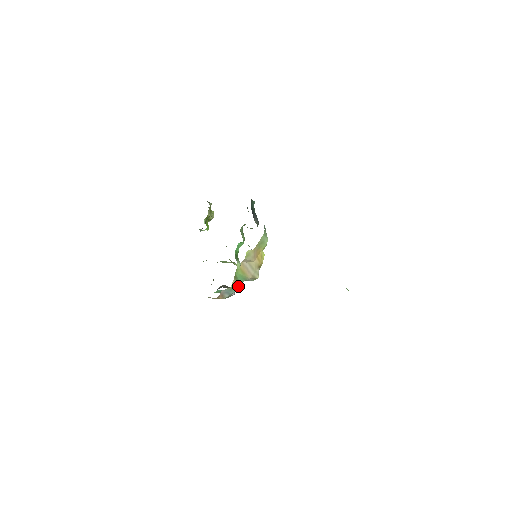
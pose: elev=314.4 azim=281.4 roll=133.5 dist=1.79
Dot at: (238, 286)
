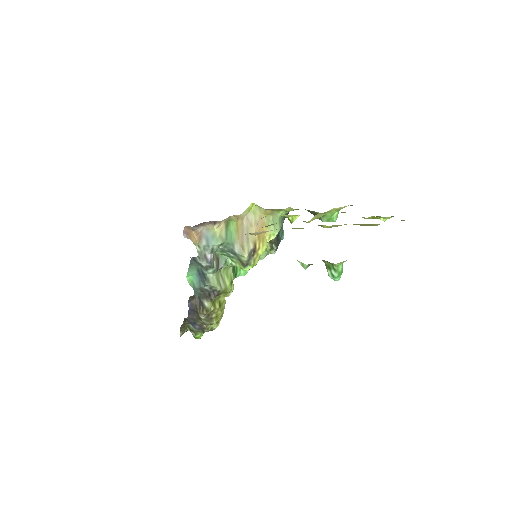
Dot at: (222, 240)
